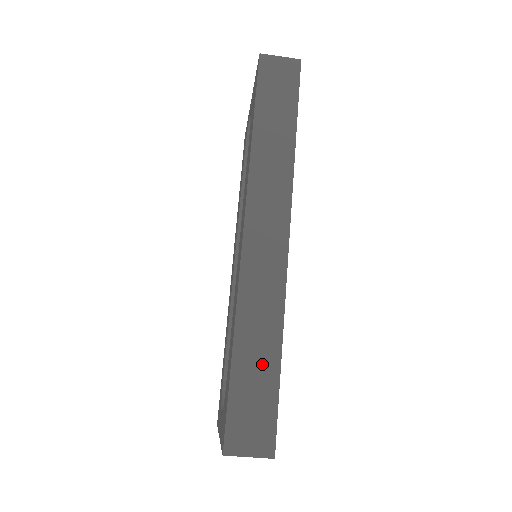
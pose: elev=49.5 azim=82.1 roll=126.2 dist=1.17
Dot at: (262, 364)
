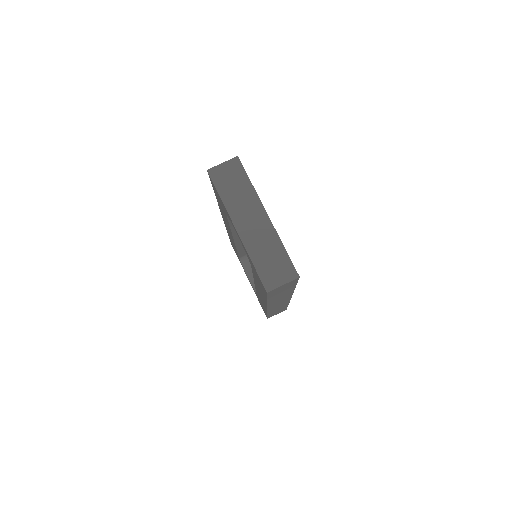
Dot at: occluded
